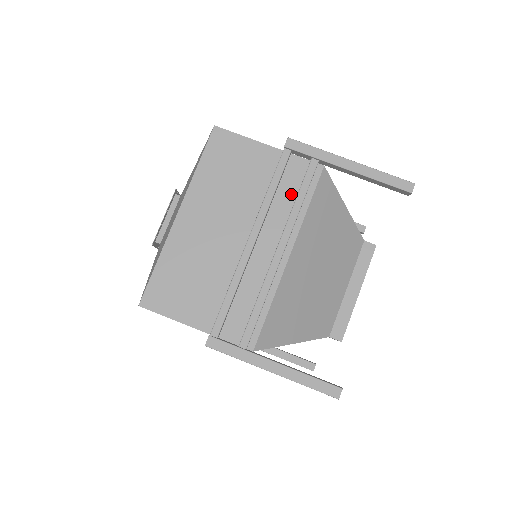
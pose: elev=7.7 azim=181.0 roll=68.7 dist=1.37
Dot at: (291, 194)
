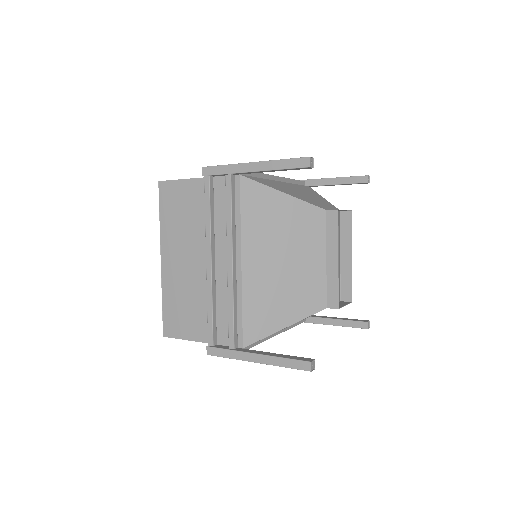
Dot at: (225, 211)
